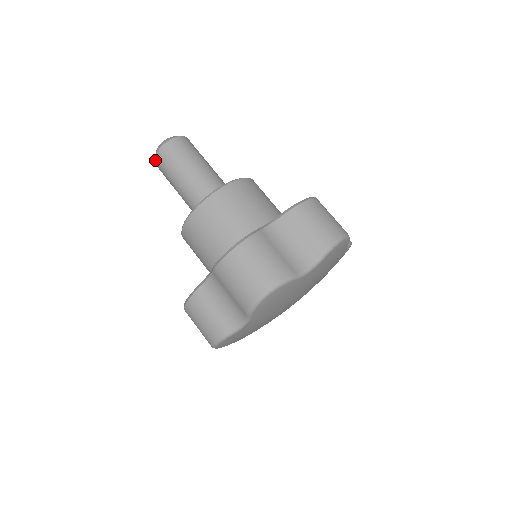
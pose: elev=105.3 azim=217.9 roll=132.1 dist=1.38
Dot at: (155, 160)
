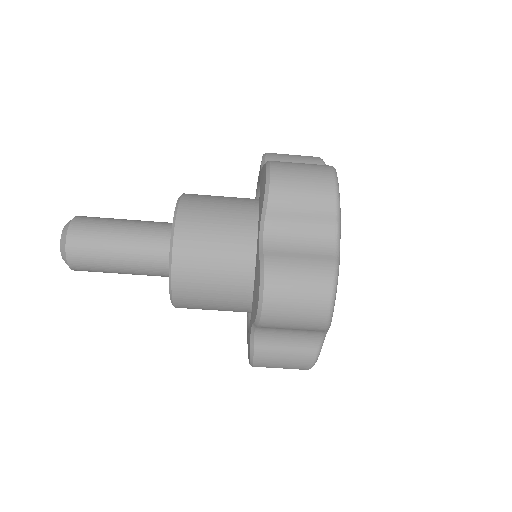
Dot at: occluded
